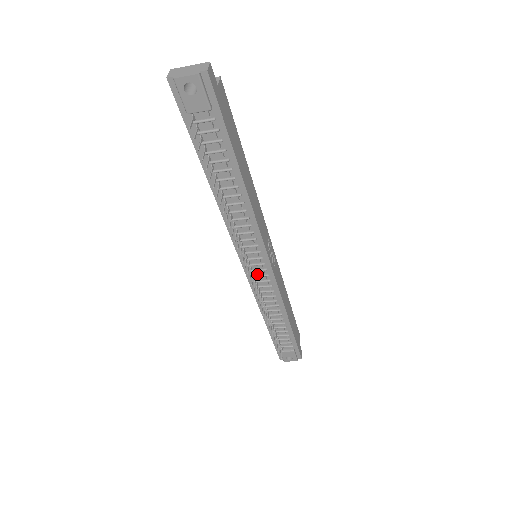
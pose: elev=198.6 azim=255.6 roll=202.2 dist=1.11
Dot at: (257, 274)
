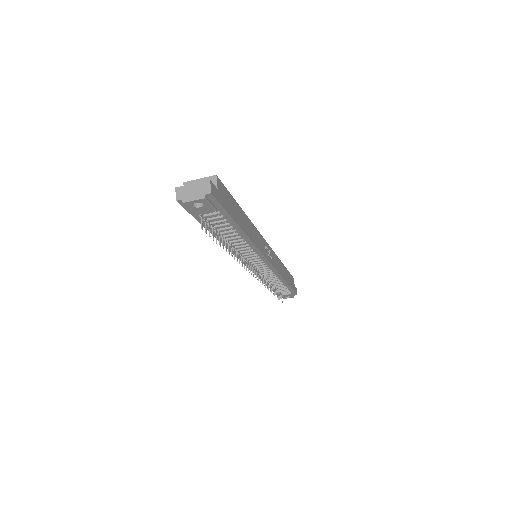
Dot at: (259, 268)
